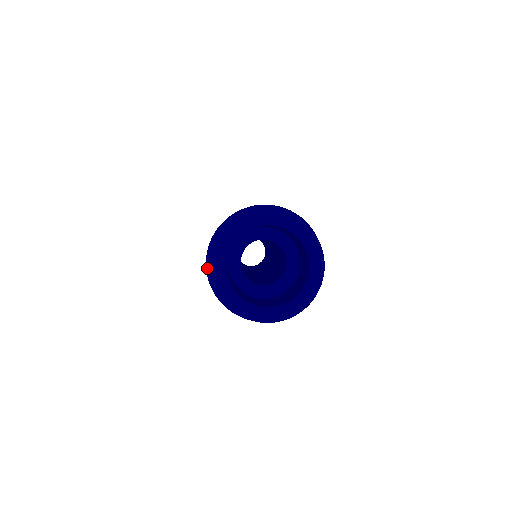
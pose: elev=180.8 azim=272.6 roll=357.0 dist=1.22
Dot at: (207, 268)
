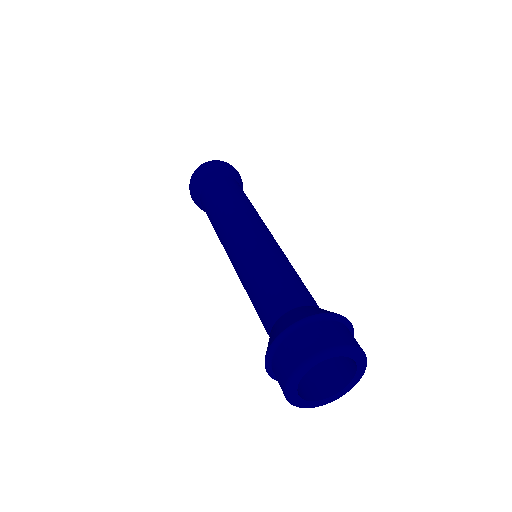
Dot at: (275, 342)
